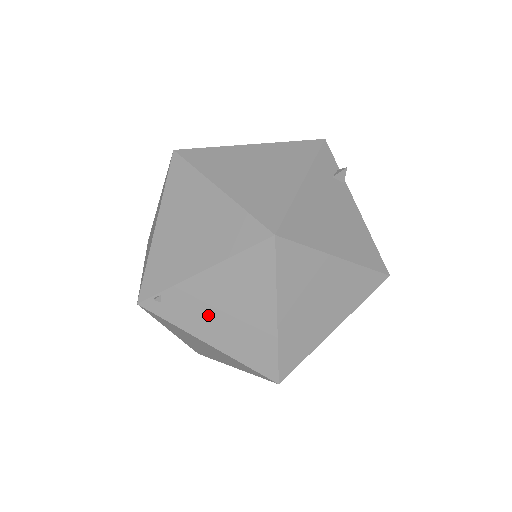
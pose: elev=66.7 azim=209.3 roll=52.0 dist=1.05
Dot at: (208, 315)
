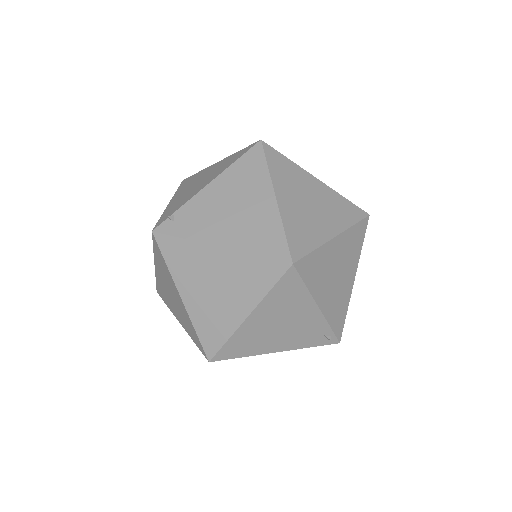
Dot at: (216, 218)
